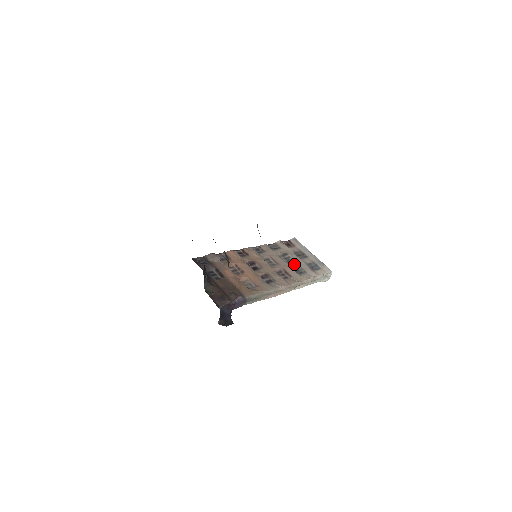
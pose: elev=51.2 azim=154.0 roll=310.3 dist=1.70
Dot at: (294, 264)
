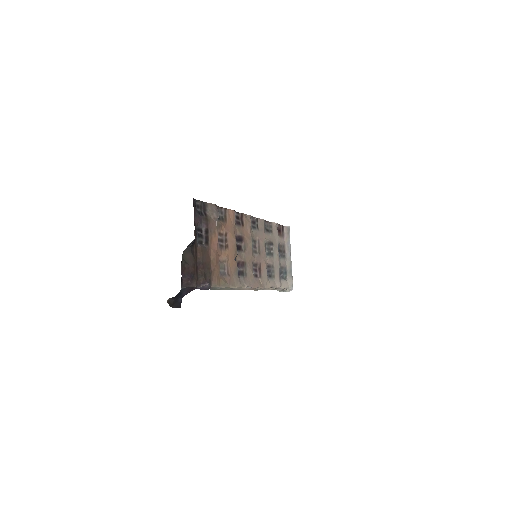
Dot at: (271, 261)
